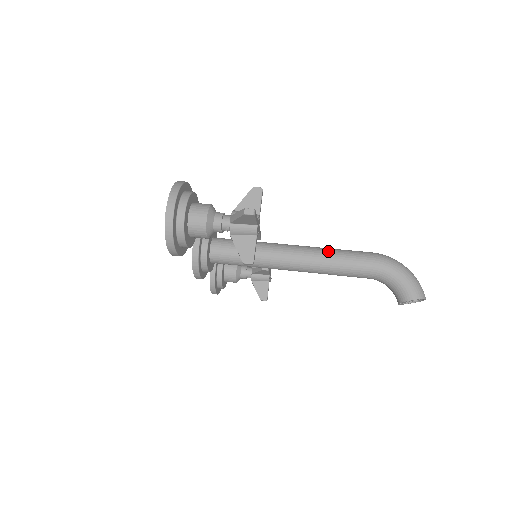
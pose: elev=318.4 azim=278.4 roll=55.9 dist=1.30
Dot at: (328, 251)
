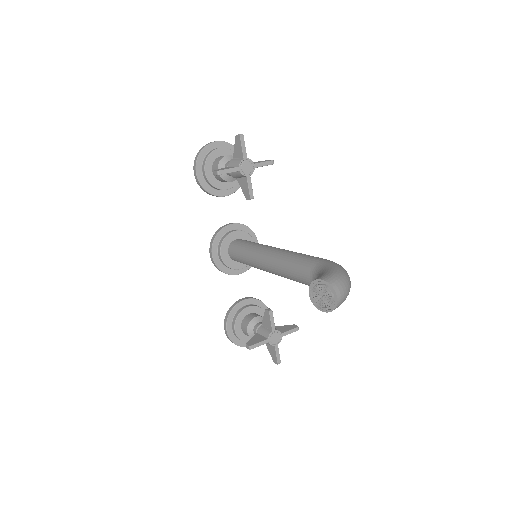
Dot at: occluded
